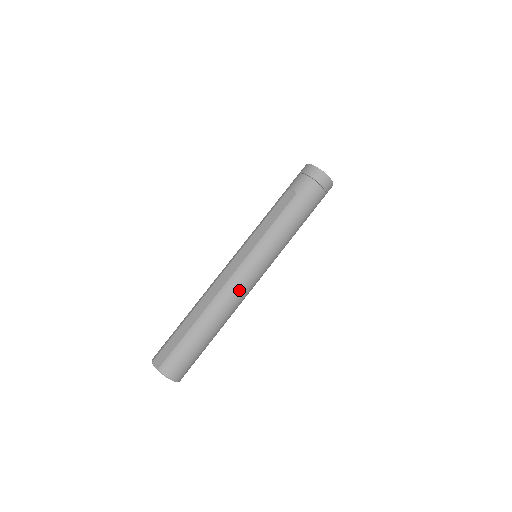
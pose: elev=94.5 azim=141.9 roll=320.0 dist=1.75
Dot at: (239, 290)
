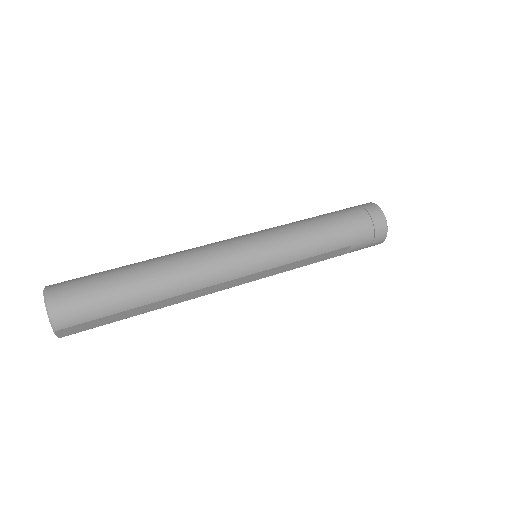
Dot at: (207, 251)
